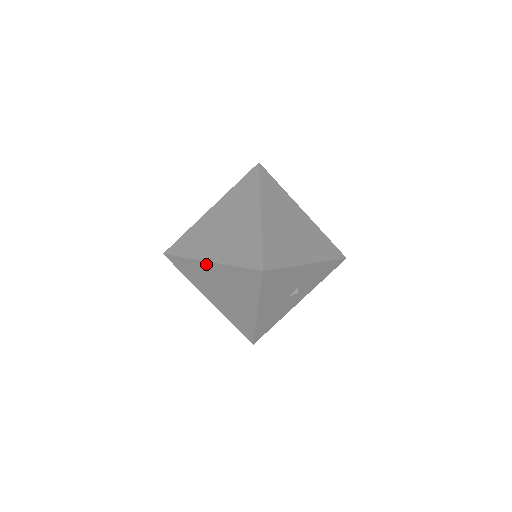
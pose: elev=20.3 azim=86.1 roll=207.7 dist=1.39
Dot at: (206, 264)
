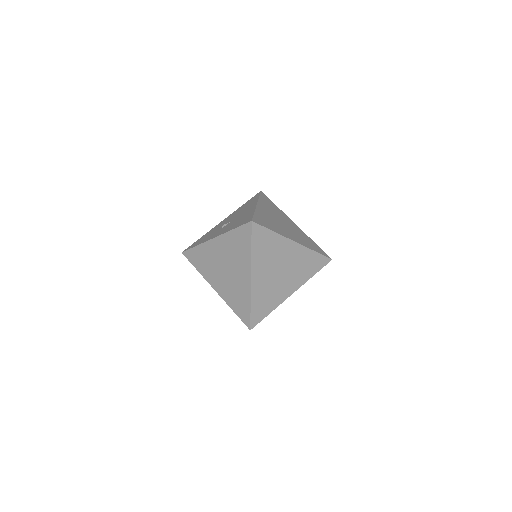
Dot at: (214, 287)
